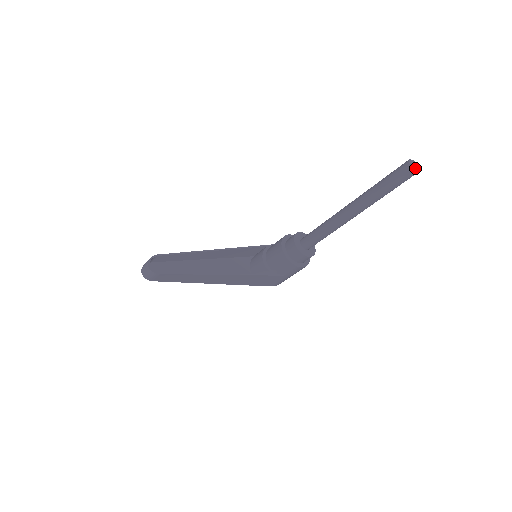
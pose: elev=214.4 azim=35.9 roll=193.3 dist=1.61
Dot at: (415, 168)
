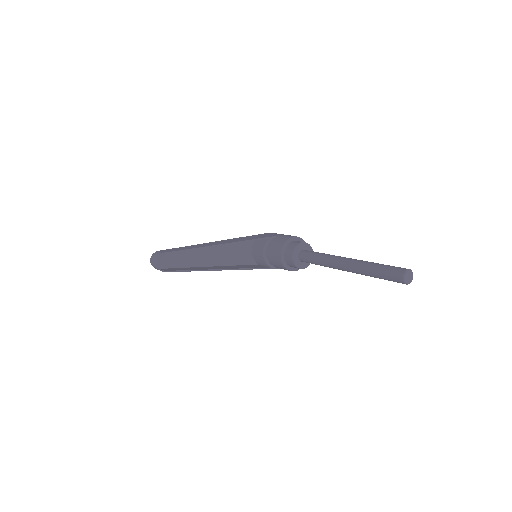
Dot at: (408, 282)
